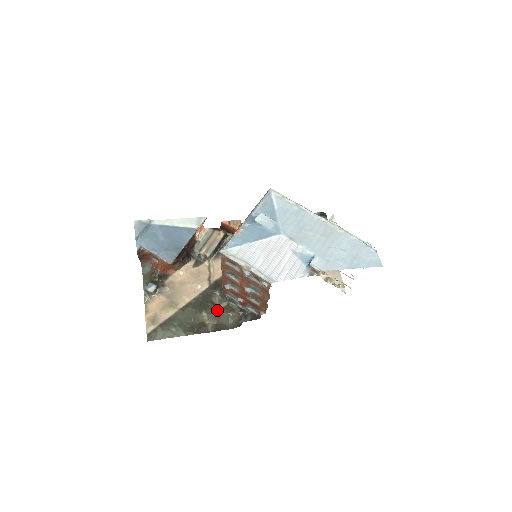
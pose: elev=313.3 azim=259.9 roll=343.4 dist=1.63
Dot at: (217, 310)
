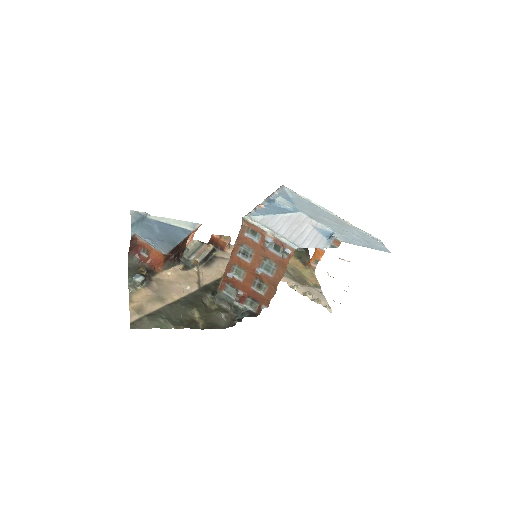
Dot at: (208, 310)
